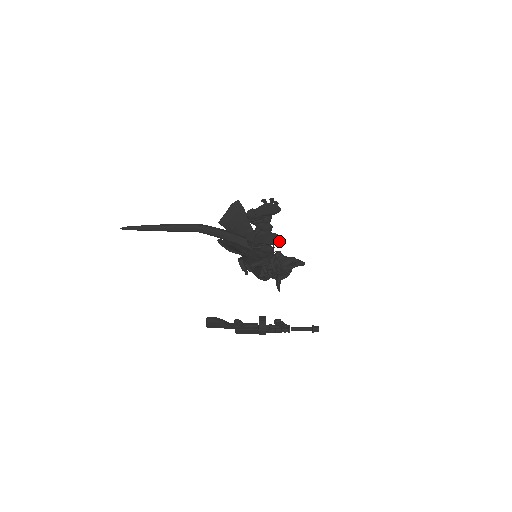
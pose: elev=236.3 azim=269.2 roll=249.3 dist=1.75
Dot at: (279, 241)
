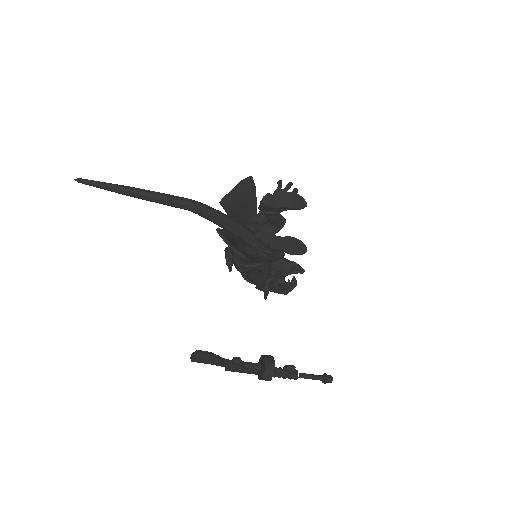
Dot at: (303, 252)
